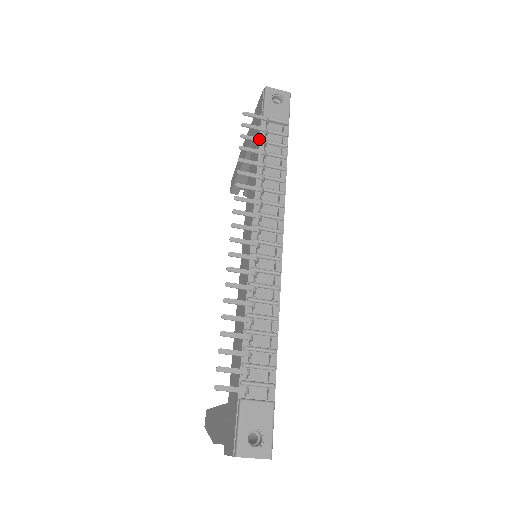
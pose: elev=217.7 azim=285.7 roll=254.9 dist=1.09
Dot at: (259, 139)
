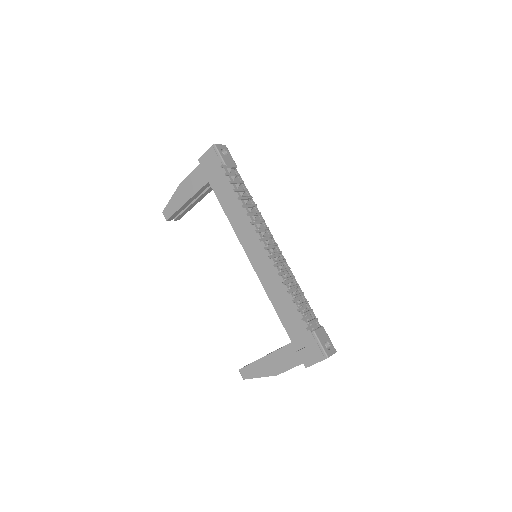
Dot at: (237, 182)
